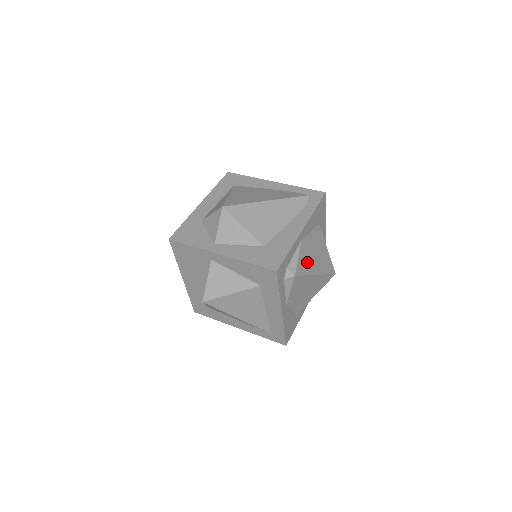
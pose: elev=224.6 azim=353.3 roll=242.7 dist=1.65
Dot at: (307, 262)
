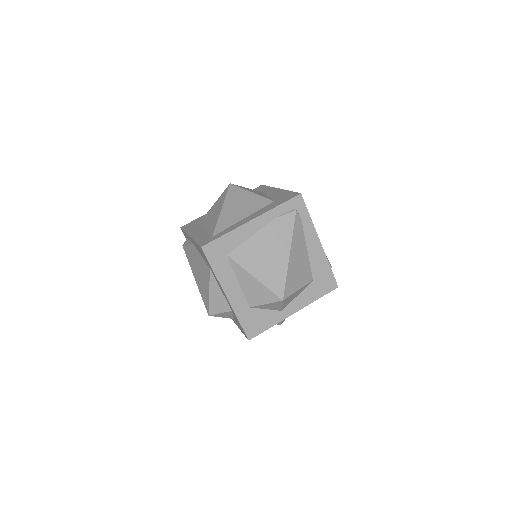
Dot at: occluded
